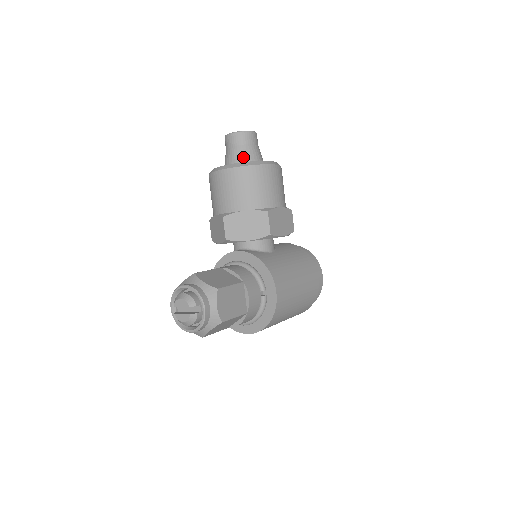
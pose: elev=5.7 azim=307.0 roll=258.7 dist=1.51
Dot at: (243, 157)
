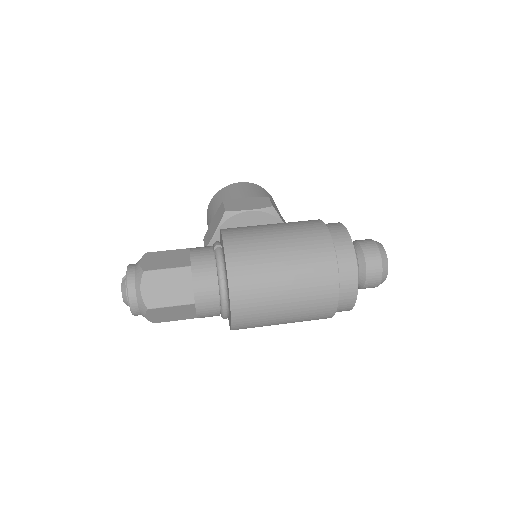
Dot at: occluded
